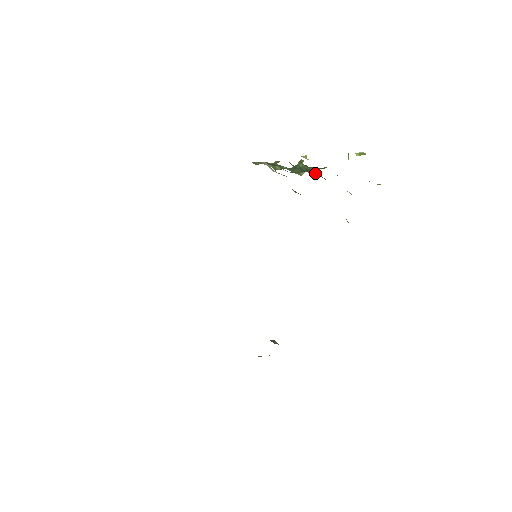
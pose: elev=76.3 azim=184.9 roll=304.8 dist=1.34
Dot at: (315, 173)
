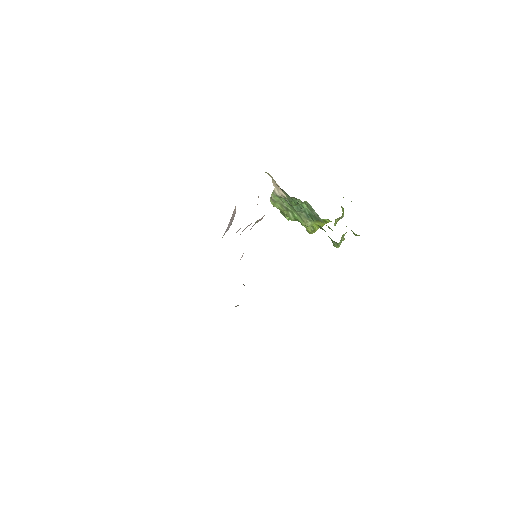
Dot at: (316, 219)
